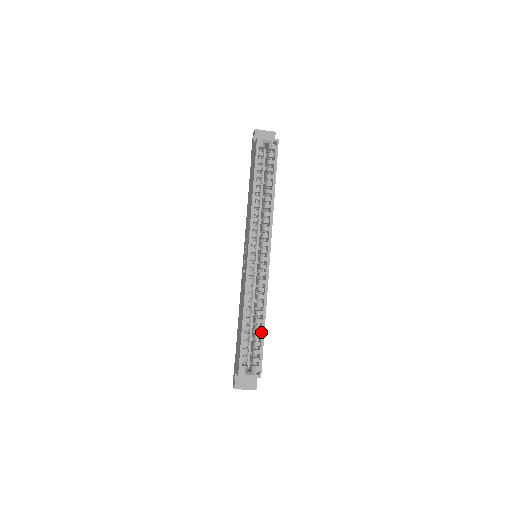
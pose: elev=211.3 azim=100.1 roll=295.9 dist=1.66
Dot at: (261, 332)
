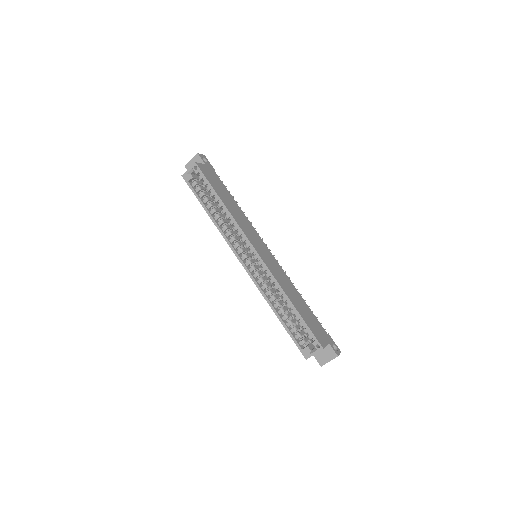
Dot at: (296, 314)
